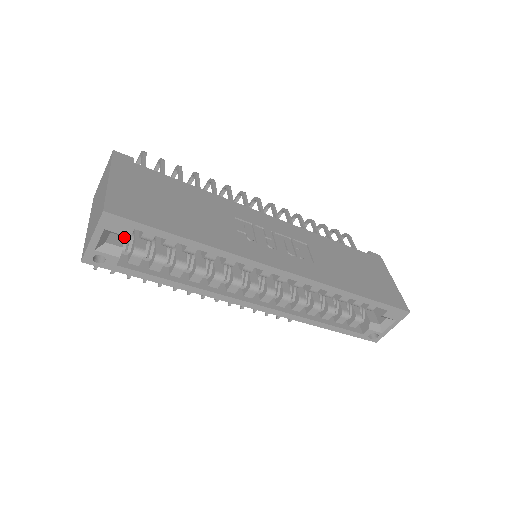
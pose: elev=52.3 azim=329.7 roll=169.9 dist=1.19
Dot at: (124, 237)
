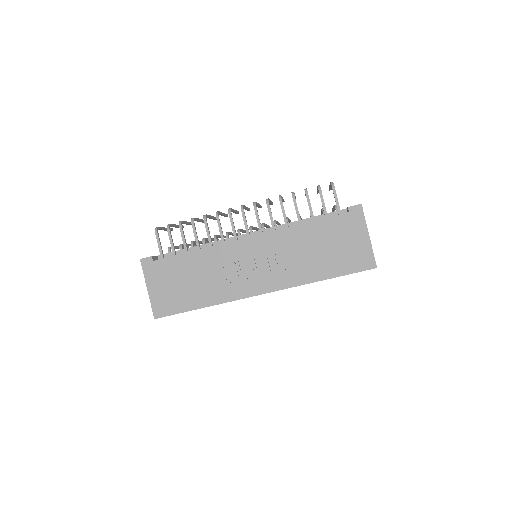
Dot at: occluded
